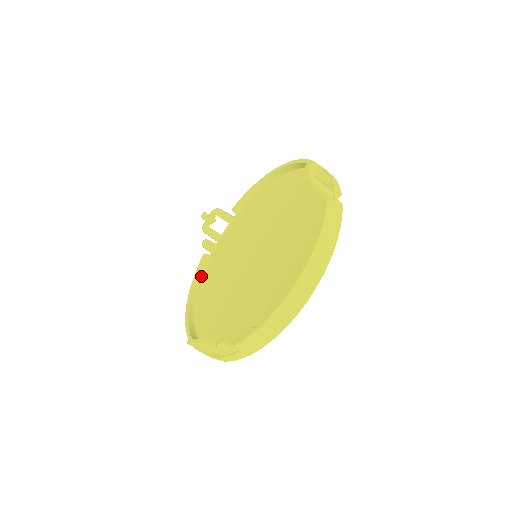
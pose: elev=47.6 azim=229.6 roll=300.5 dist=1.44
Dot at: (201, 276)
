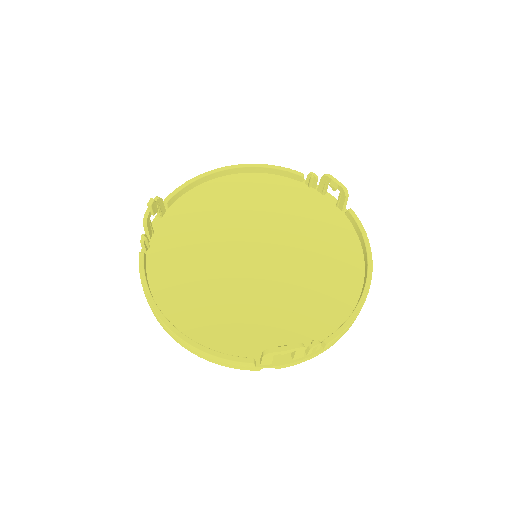
Dot at: (147, 281)
